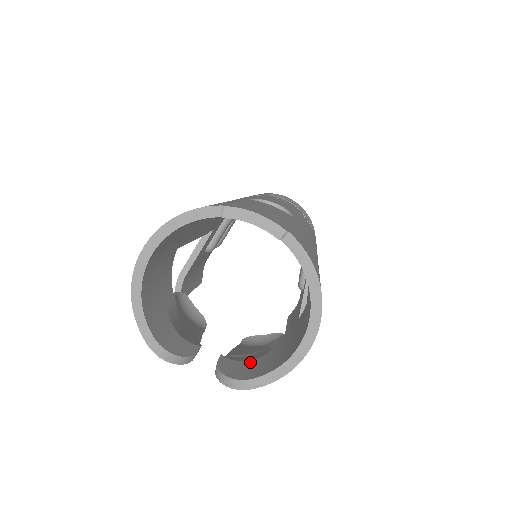
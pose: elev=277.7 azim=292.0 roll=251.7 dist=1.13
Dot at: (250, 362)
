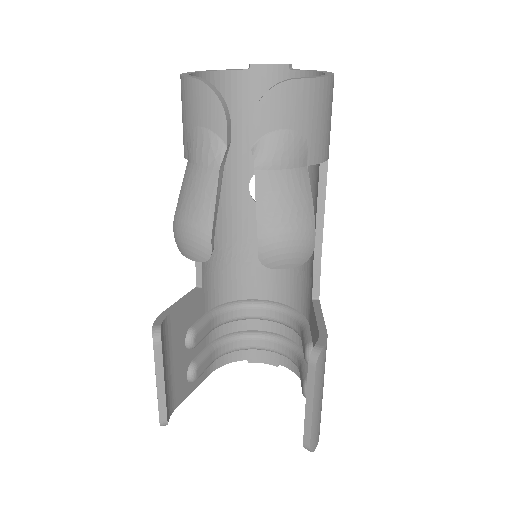
Dot at: (285, 122)
